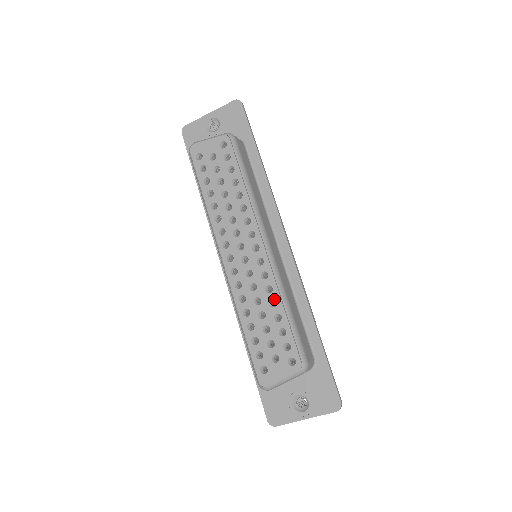
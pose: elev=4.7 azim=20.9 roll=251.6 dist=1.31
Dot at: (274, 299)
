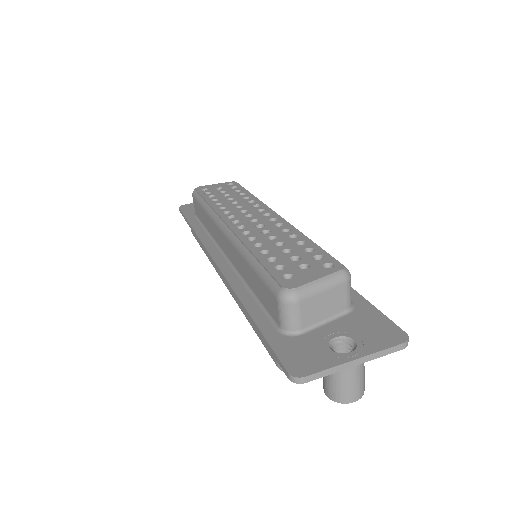
Dot at: (294, 234)
